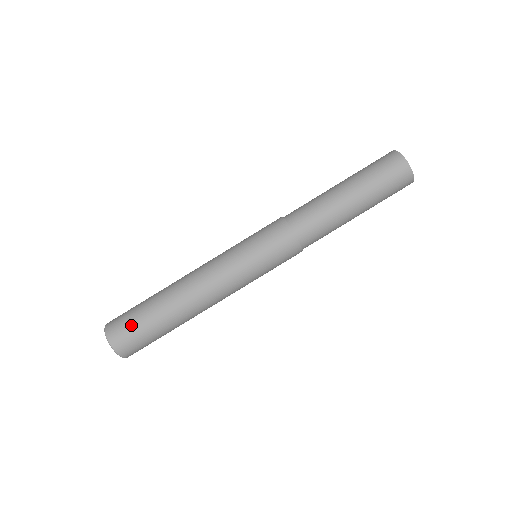
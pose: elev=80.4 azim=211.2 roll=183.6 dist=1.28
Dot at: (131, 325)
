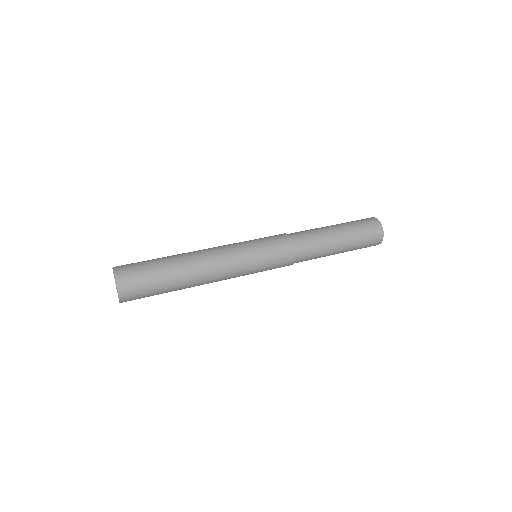
Dot at: (144, 284)
